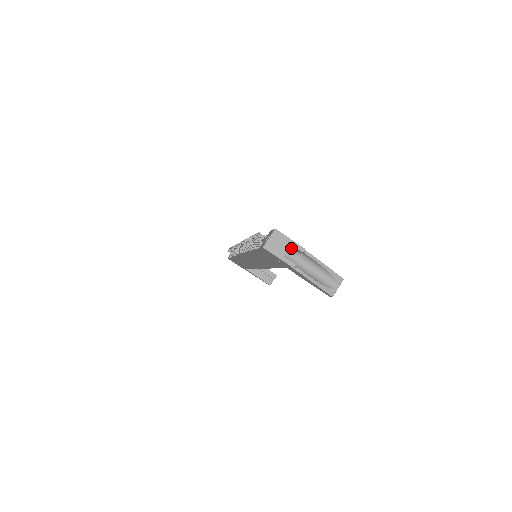
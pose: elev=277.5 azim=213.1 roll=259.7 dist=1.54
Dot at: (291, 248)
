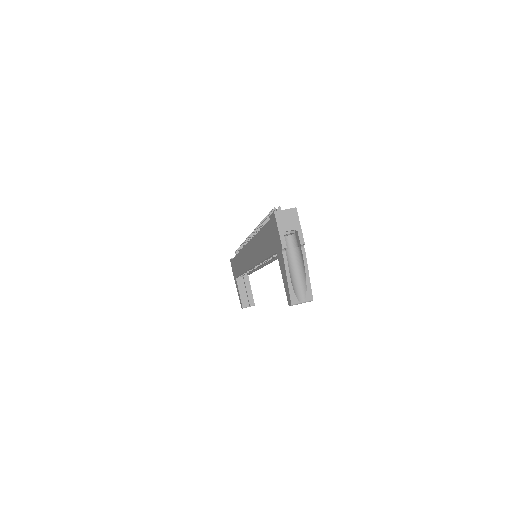
Dot at: (294, 236)
